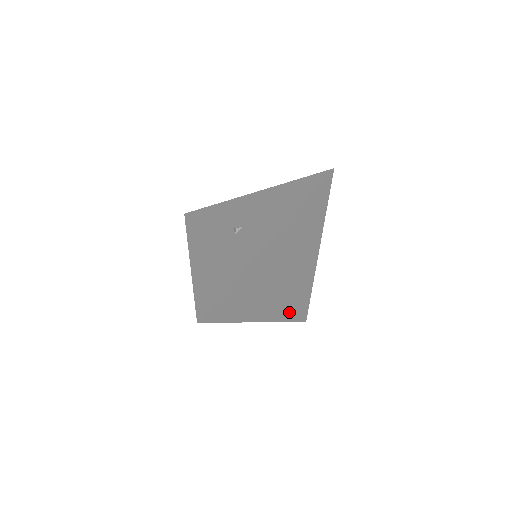
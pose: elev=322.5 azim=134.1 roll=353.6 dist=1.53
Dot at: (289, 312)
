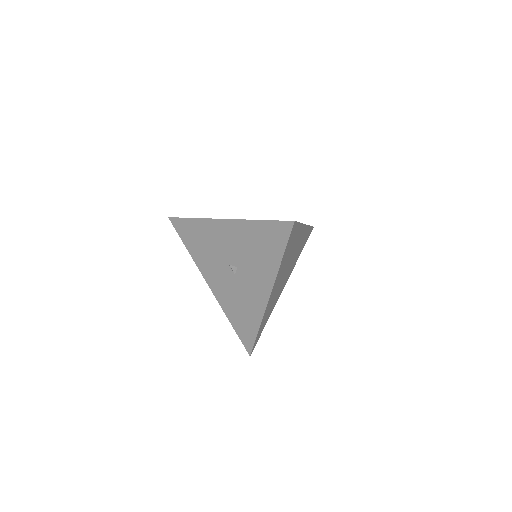
Dot at: (299, 253)
